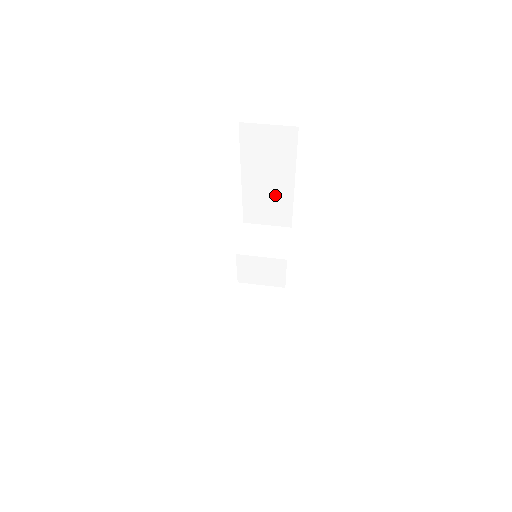
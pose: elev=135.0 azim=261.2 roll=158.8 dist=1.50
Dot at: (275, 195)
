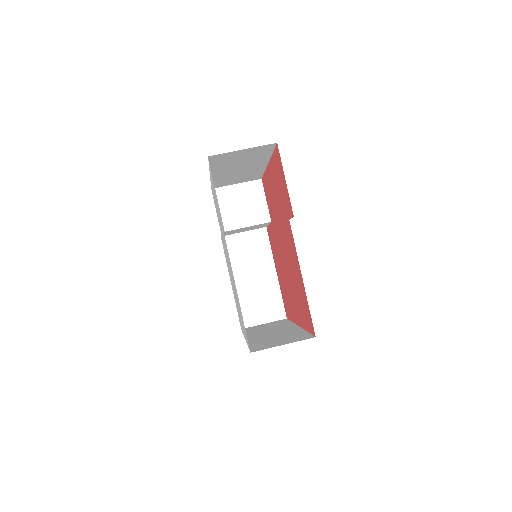
Dot at: (246, 172)
